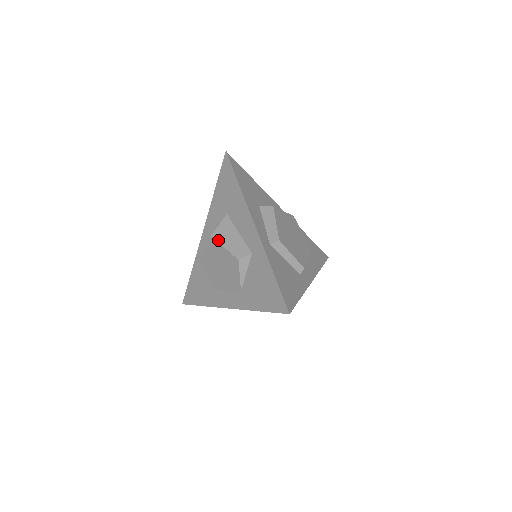
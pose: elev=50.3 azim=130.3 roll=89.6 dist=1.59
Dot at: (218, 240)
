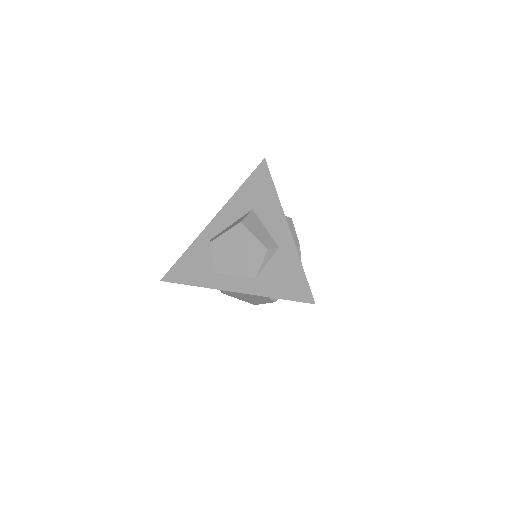
Dot at: (248, 227)
